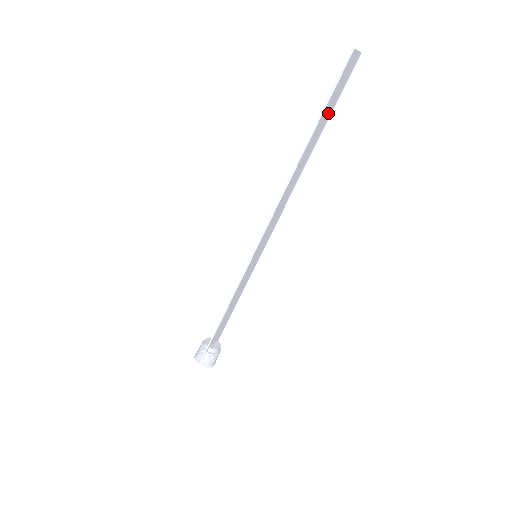
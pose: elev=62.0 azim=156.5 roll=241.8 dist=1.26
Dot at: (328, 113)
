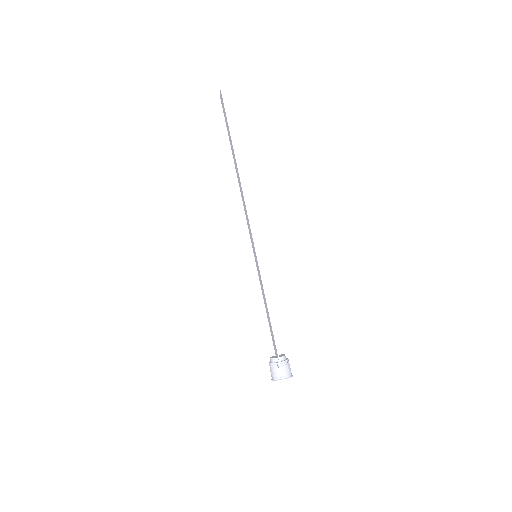
Dot at: occluded
